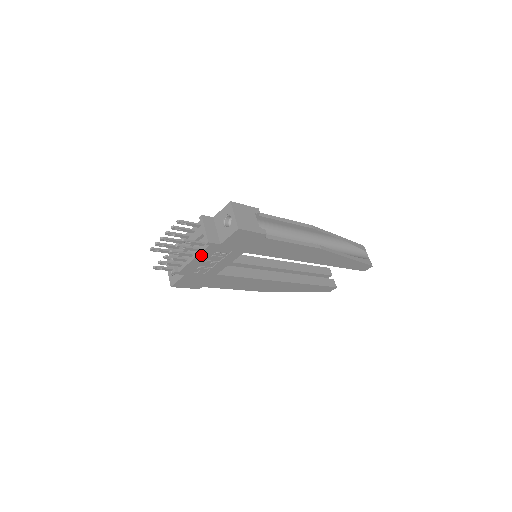
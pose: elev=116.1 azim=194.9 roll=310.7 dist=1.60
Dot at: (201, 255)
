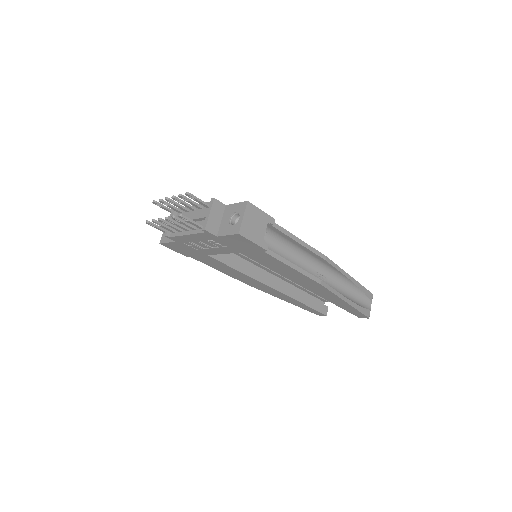
Dot at: (195, 235)
